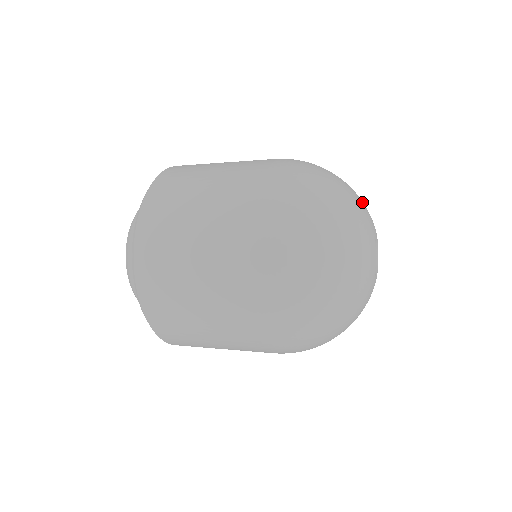
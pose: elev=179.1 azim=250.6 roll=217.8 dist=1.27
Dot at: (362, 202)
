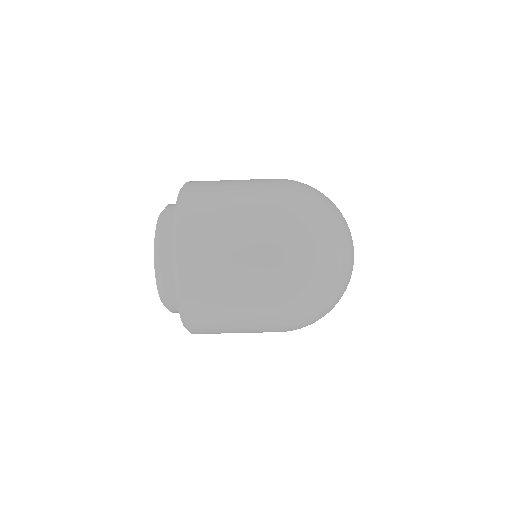
Dot at: occluded
